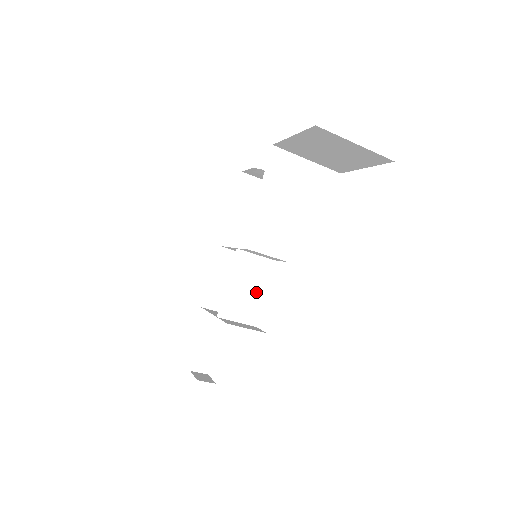
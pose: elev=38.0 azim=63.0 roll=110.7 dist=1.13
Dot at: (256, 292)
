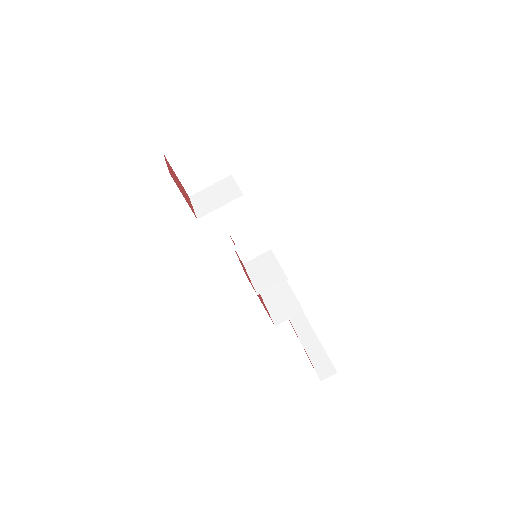
Dot at: (273, 268)
